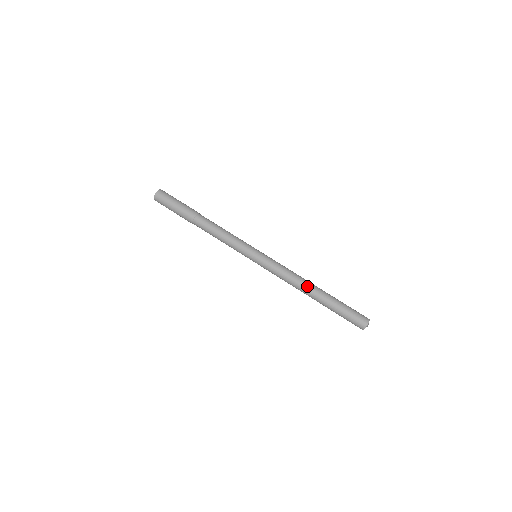
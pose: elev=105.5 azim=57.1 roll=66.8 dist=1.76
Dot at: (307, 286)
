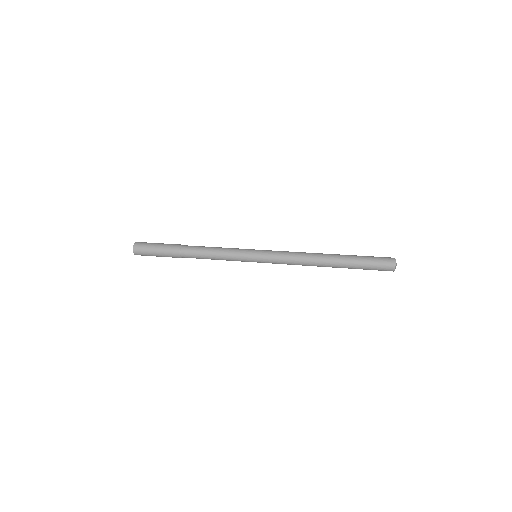
Dot at: (319, 254)
